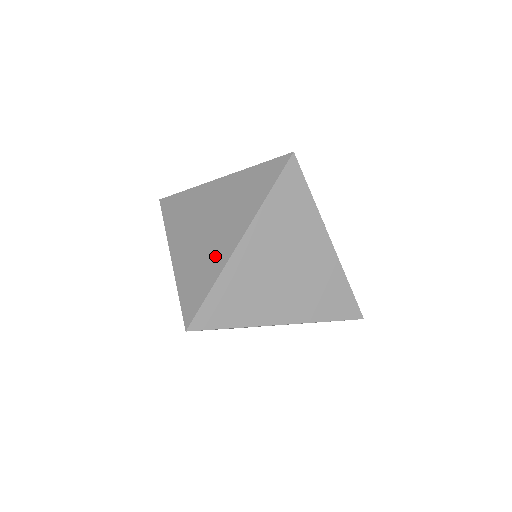
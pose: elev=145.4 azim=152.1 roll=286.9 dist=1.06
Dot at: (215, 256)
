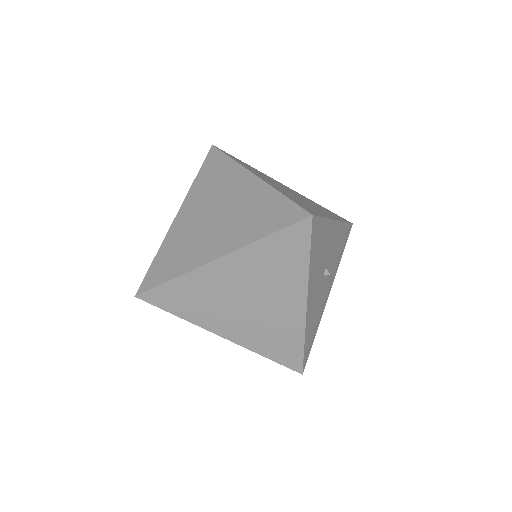
Dot at: (194, 253)
